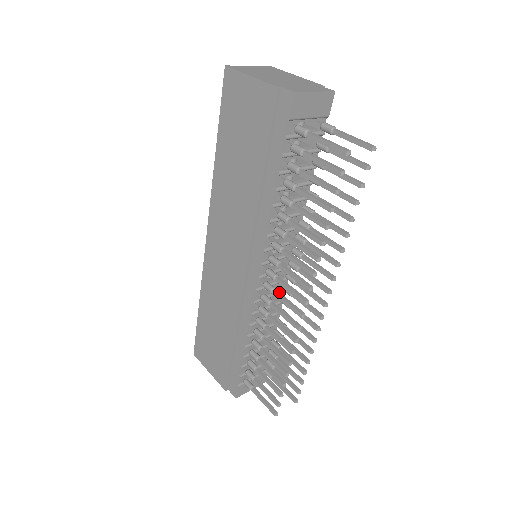
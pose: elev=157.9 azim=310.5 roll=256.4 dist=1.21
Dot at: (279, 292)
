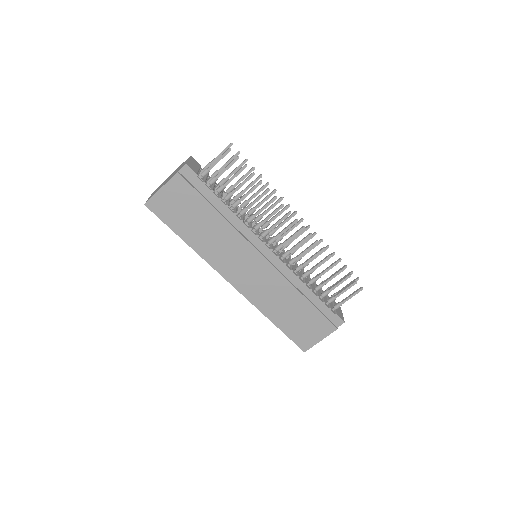
Dot at: (285, 241)
